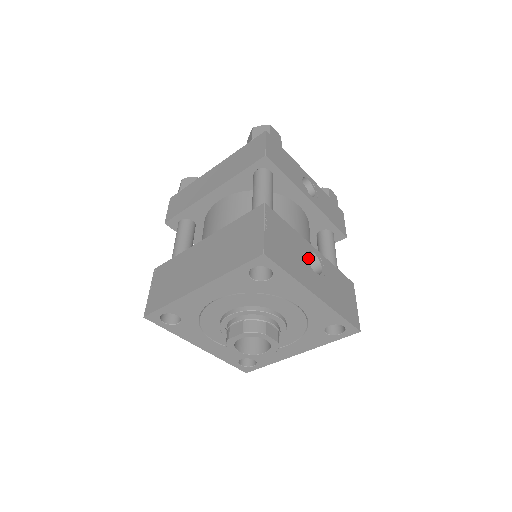
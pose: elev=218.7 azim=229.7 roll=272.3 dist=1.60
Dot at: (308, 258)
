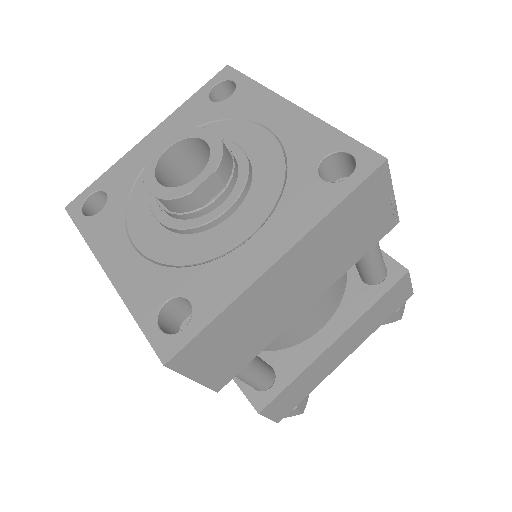
Dot at: occluded
